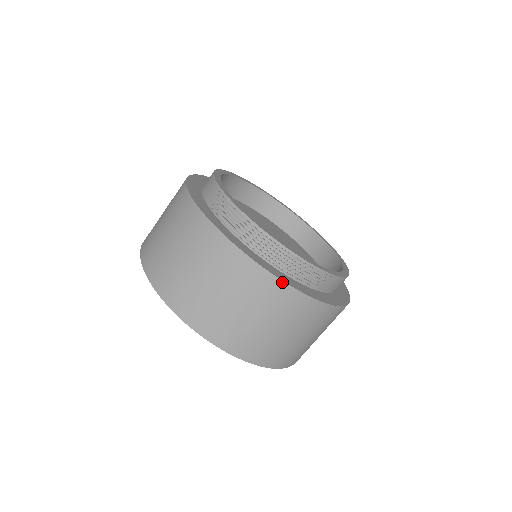
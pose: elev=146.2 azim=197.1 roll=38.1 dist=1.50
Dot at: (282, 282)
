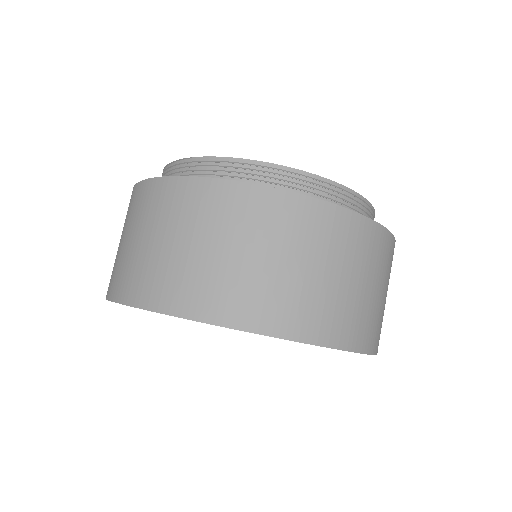
Dot at: (358, 215)
